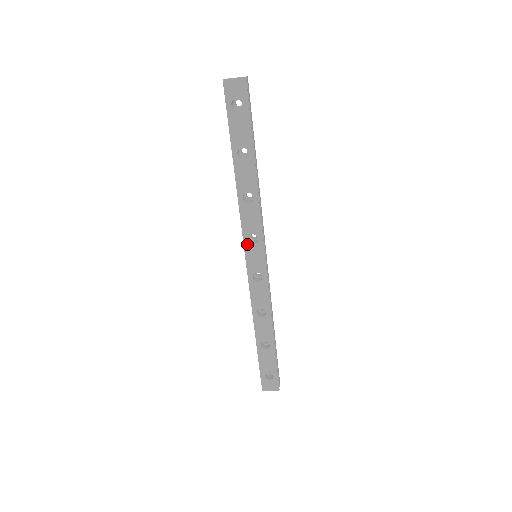
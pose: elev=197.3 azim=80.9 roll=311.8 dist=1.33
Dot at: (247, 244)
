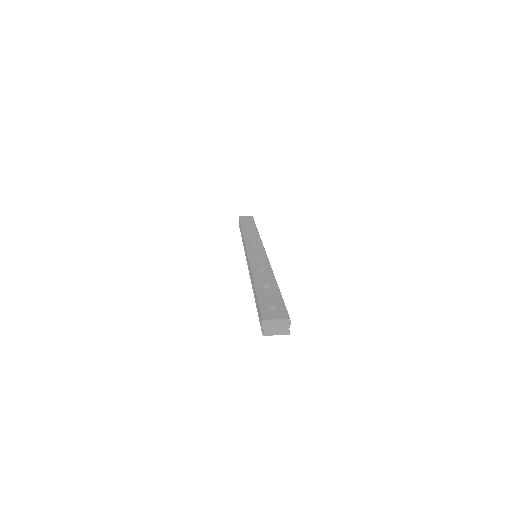
Dot at: occluded
